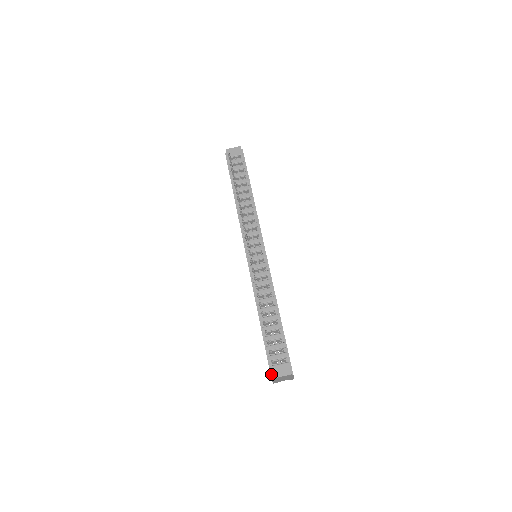
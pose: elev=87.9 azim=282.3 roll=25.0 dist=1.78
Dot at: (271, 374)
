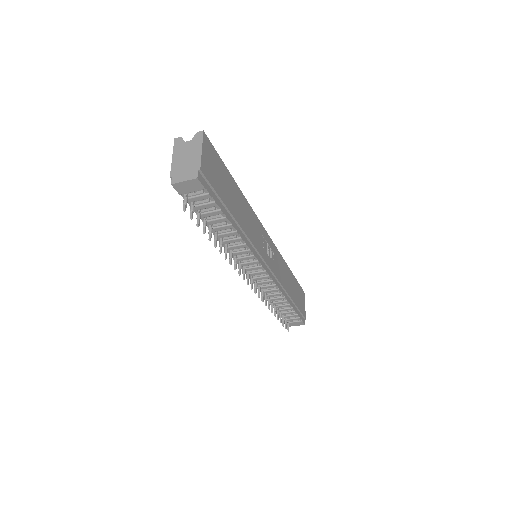
Dot at: occluded
